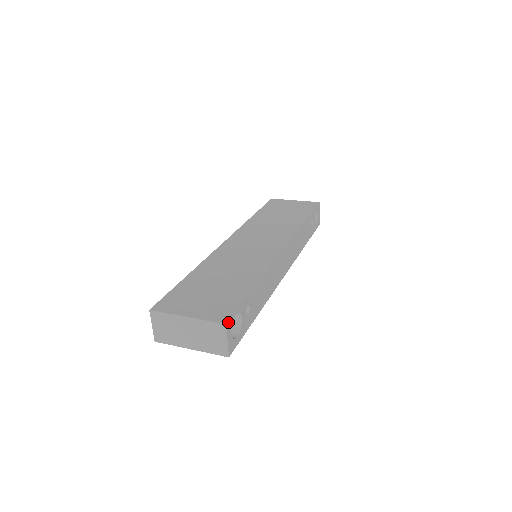
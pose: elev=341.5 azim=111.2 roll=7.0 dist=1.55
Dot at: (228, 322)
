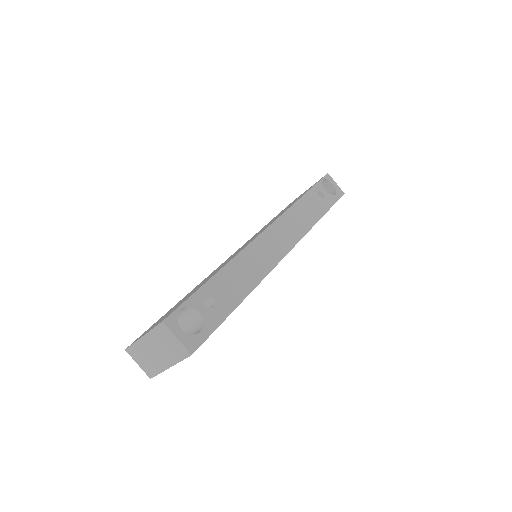
Dot at: (167, 319)
